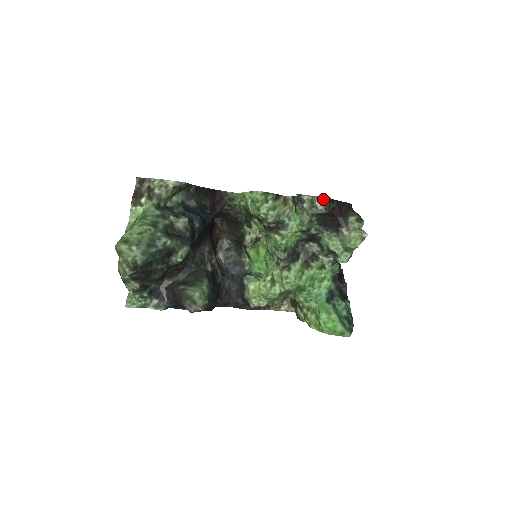
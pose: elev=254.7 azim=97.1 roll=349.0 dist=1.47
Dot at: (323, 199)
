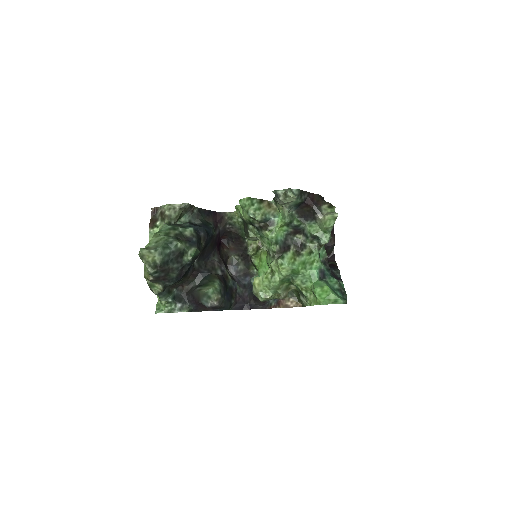
Dot at: (294, 190)
